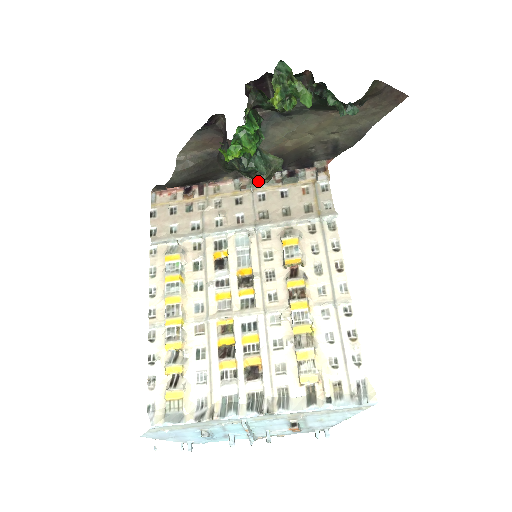
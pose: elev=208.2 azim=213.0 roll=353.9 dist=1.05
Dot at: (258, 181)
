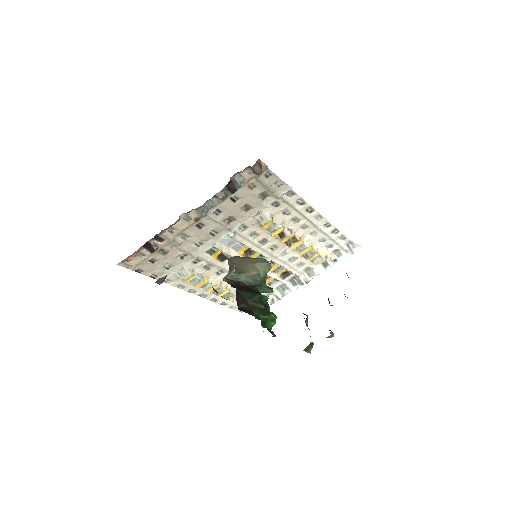
Dot at: occluded
